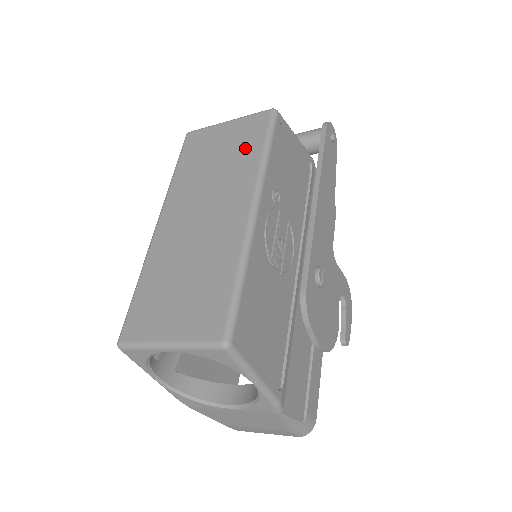
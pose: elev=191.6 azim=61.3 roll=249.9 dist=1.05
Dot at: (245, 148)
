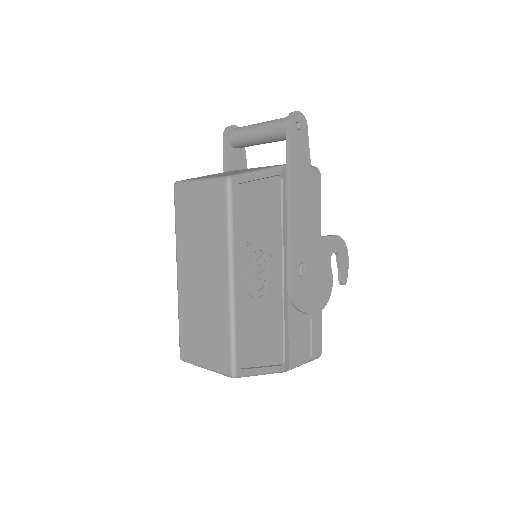
Dot at: (215, 218)
